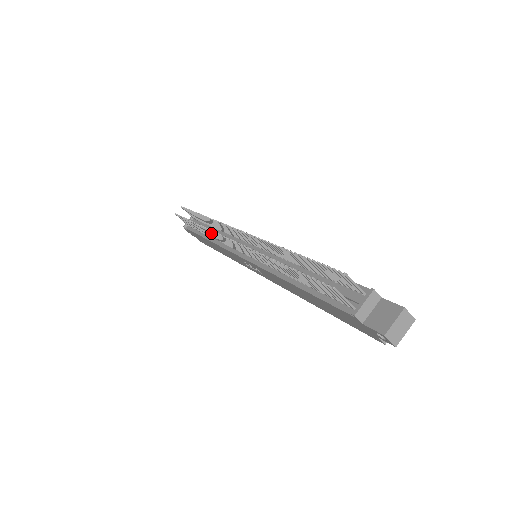
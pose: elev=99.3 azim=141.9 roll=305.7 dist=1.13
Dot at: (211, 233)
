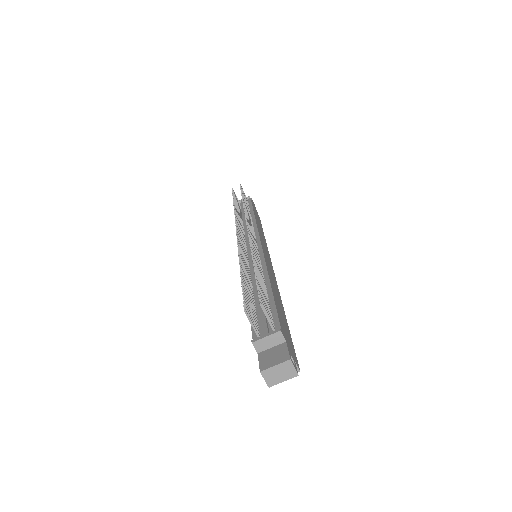
Dot at: (238, 218)
